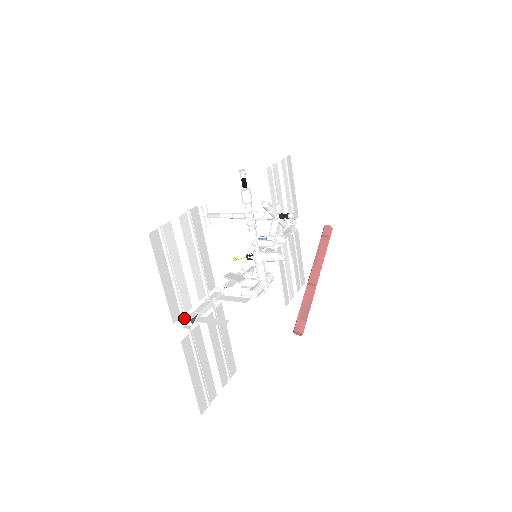
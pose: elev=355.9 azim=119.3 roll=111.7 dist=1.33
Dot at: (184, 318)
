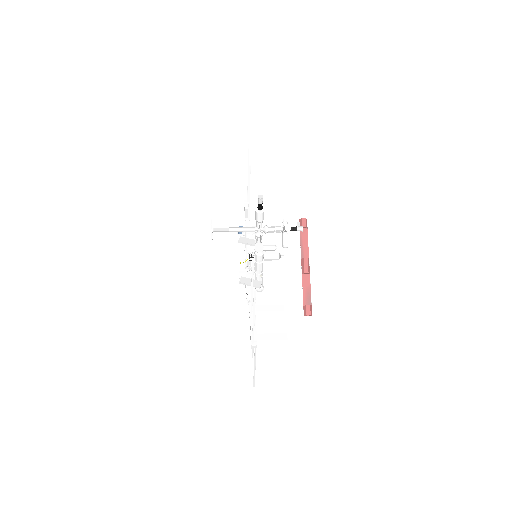
Dot at: (253, 342)
